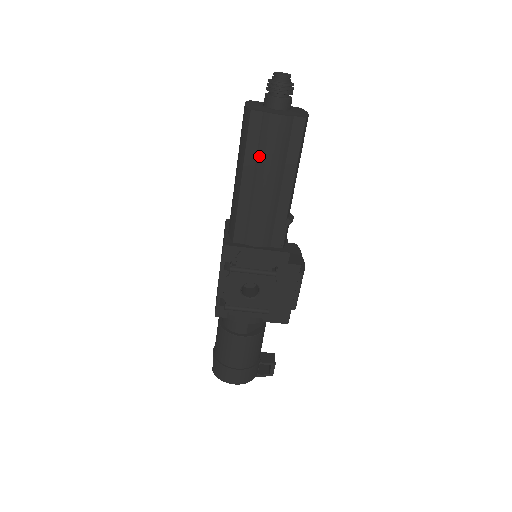
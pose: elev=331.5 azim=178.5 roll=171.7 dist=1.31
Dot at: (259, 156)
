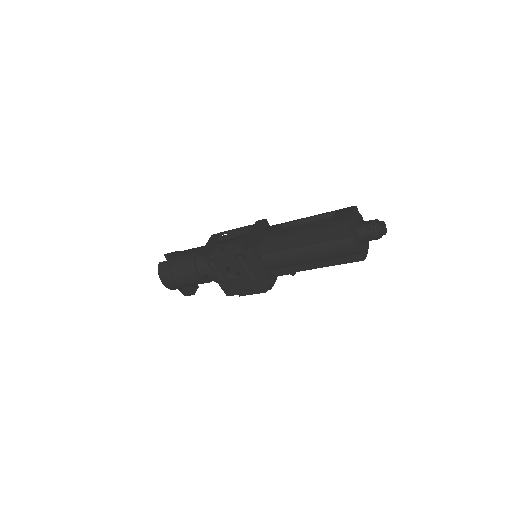
Dot at: (324, 245)
